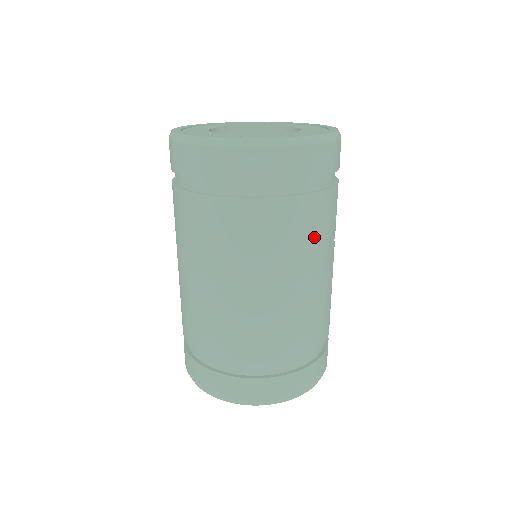
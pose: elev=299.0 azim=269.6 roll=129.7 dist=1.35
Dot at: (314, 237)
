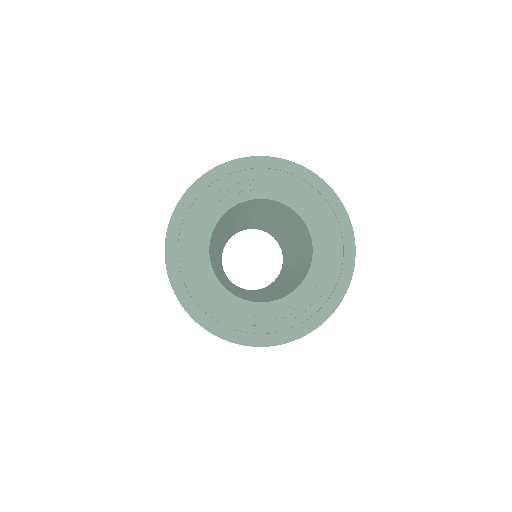
Dot at: occluded
